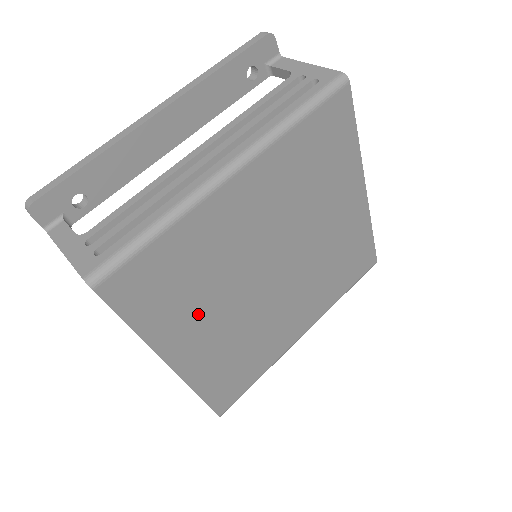
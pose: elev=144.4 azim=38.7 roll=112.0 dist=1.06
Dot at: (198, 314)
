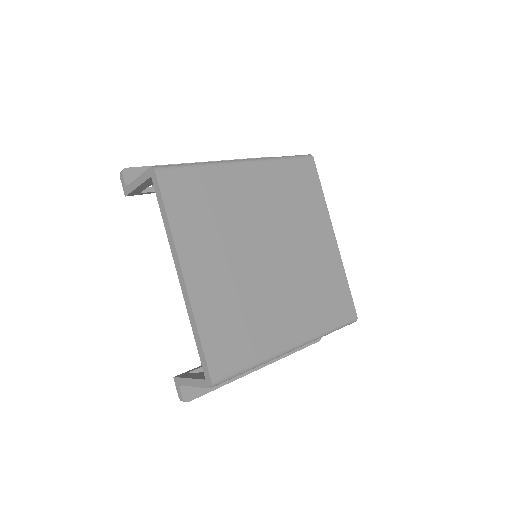
Dot at: (211, 243)
